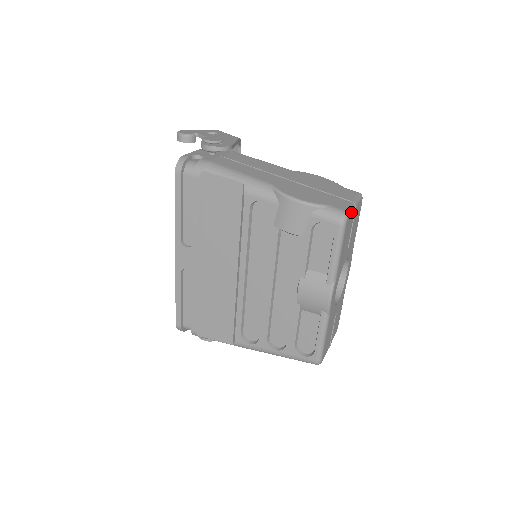
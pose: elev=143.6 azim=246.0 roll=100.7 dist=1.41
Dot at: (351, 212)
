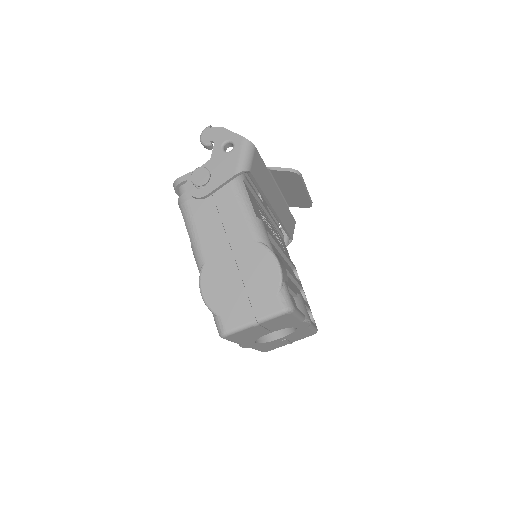
Dot at: (238, 331)
